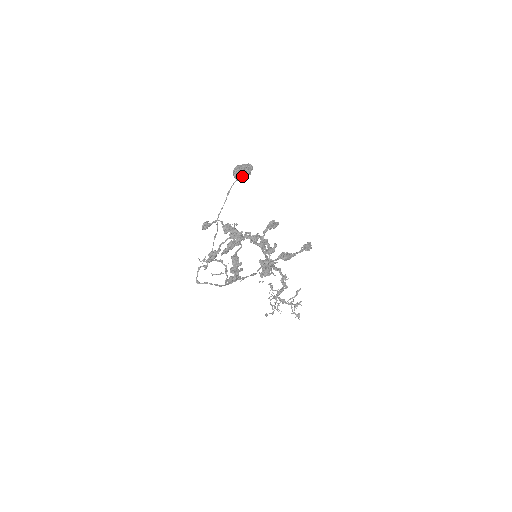
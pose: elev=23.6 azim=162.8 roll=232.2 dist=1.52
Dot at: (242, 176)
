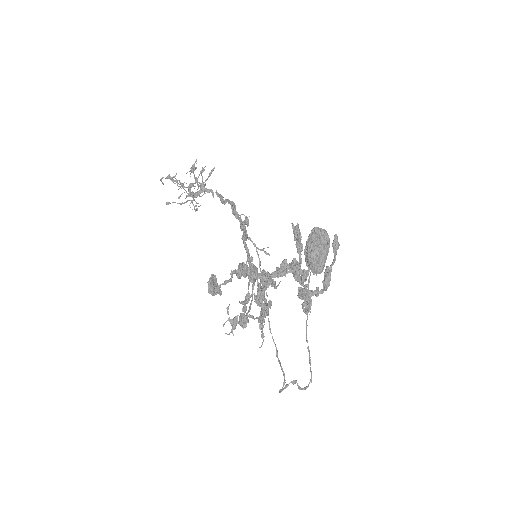
Dot at: occluded
